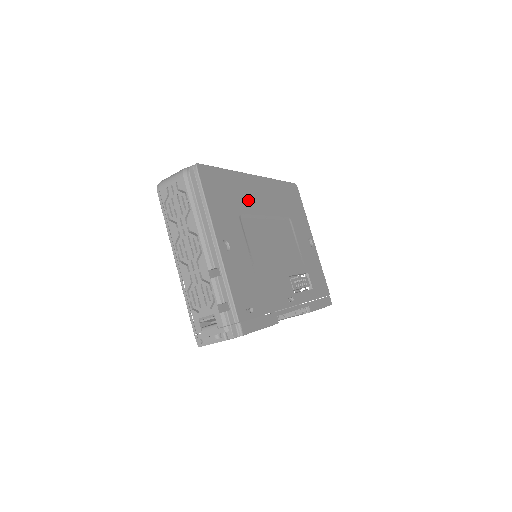
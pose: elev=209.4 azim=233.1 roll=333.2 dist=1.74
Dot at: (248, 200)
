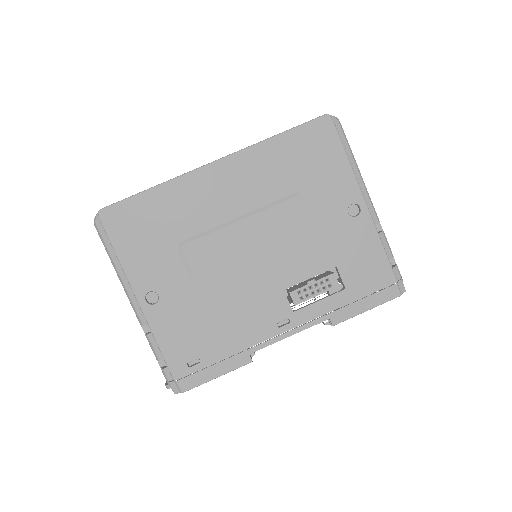
Dot at: (197, 212)
